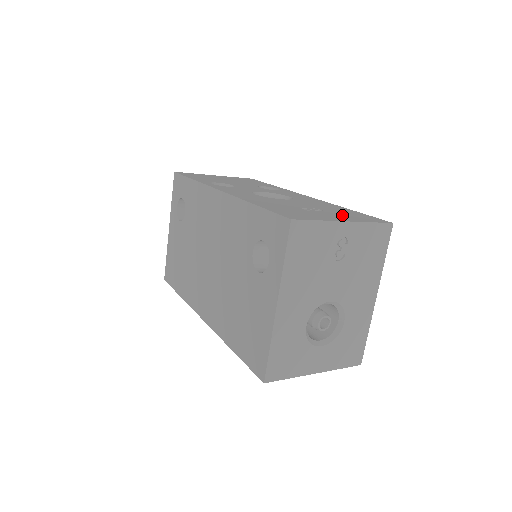
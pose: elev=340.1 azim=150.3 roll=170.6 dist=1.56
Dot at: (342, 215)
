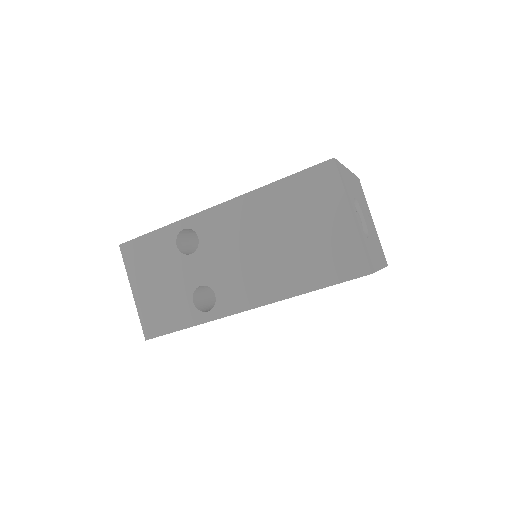
Dot at: occluded
